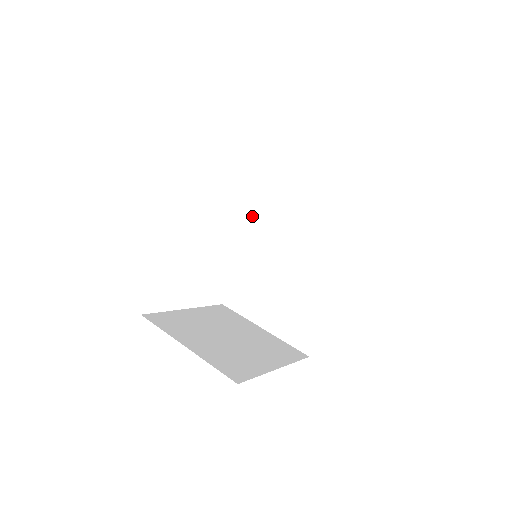
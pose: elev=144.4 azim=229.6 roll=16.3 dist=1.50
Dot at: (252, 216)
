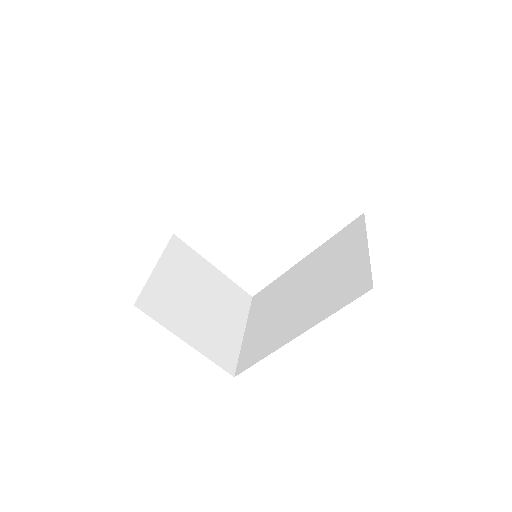
Dot at: (319, 247)
